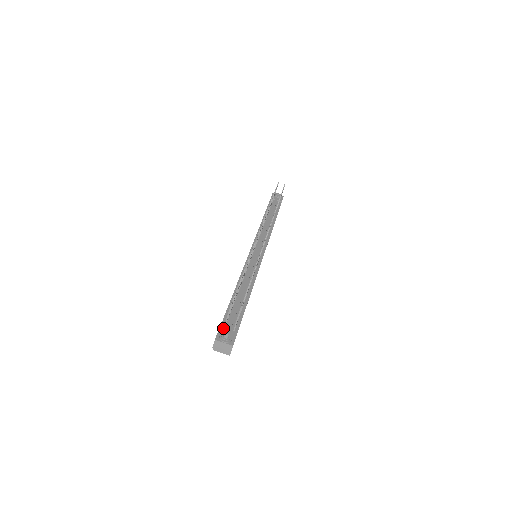
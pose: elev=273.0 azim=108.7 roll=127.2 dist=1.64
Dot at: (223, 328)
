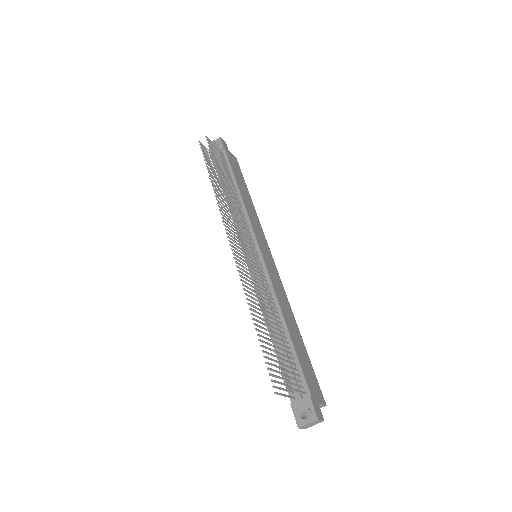
Dot at: (294, 404)
